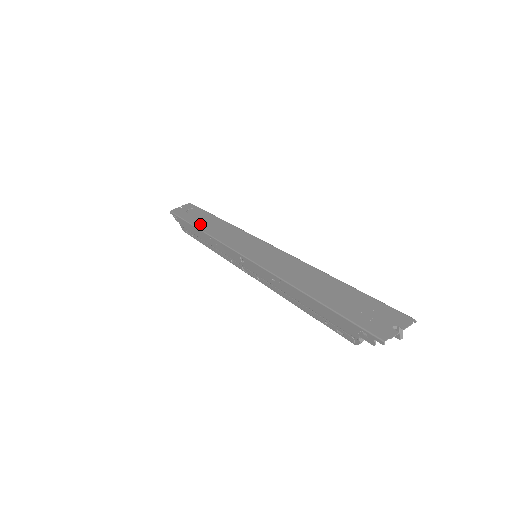
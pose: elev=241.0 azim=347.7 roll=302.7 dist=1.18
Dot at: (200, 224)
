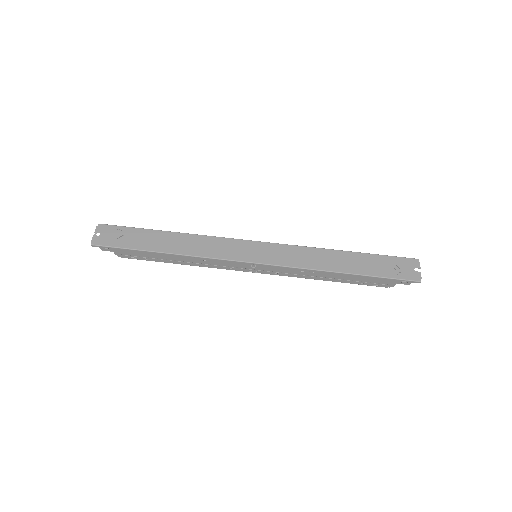
Dot at: (161, 247)
